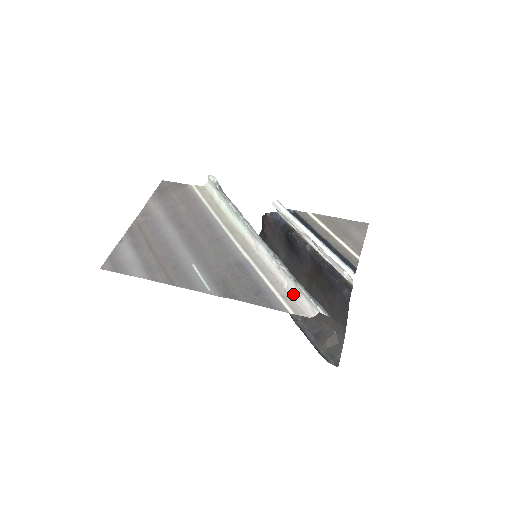
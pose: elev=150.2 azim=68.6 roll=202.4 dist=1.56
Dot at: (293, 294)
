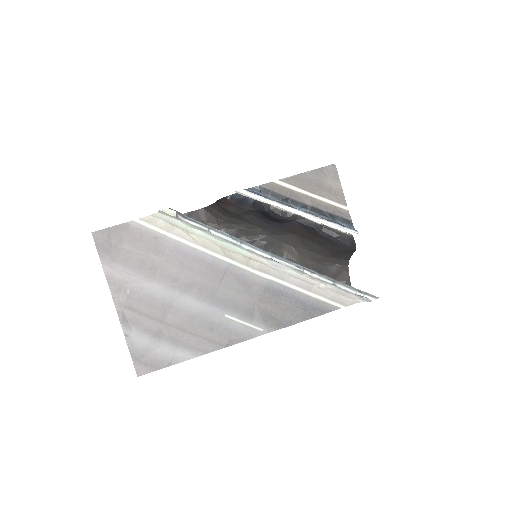
Dot at: (335, 292)
